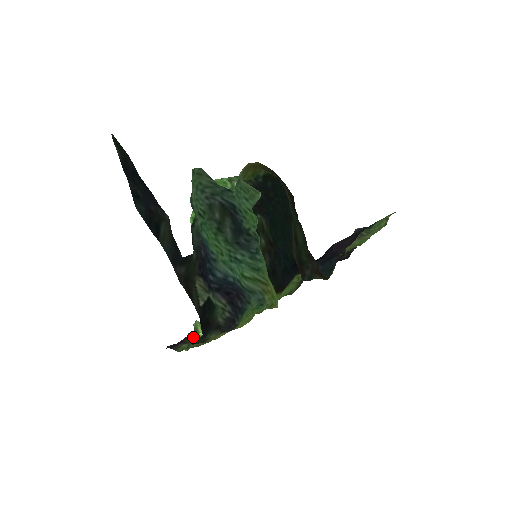
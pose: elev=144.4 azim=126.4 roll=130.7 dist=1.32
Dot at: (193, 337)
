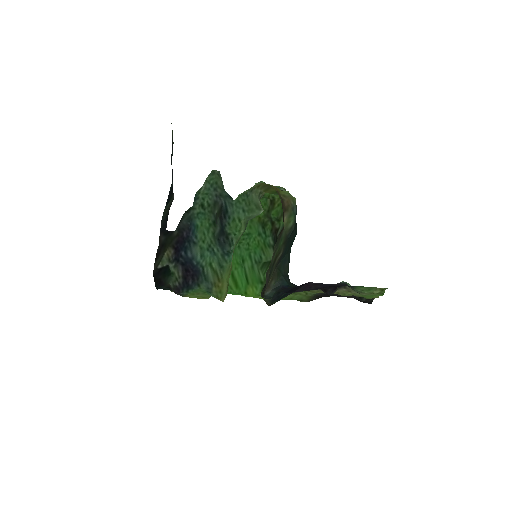
Dot at: occluded
